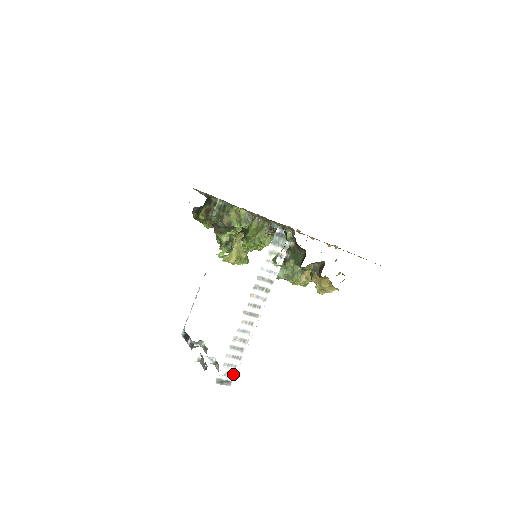
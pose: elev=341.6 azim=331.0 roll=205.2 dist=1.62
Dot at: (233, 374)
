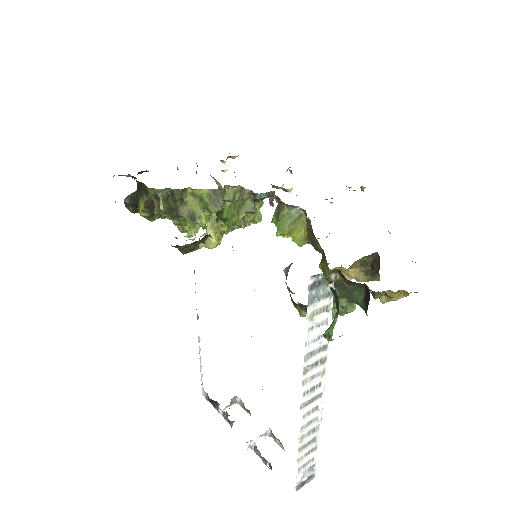
Dot at: (313, 466)
